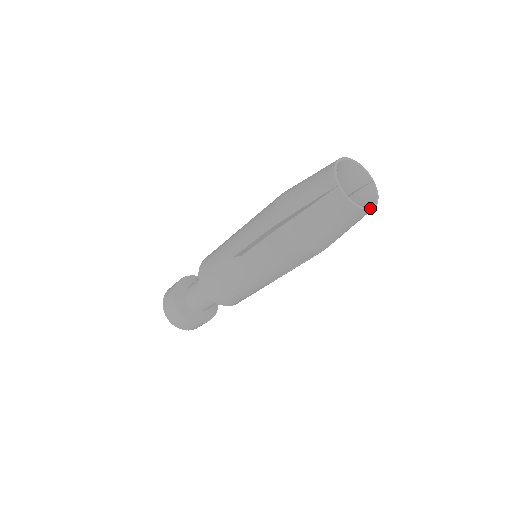
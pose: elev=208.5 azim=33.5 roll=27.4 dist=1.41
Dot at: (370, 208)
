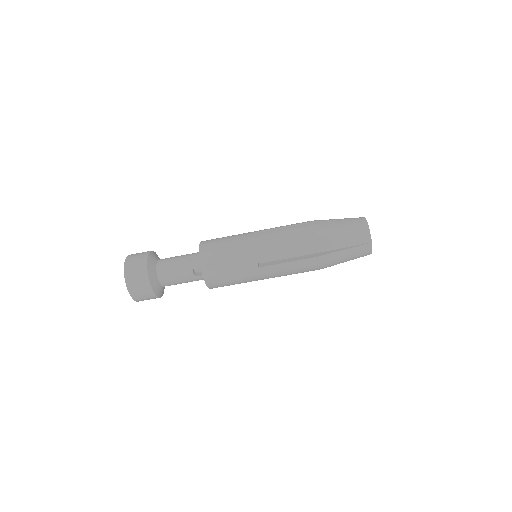
Dot at: occluded
